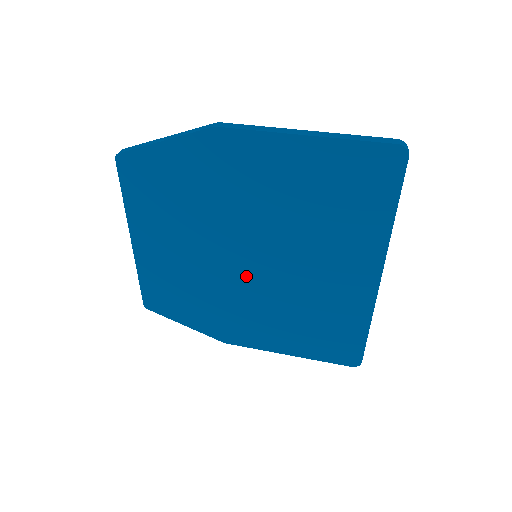
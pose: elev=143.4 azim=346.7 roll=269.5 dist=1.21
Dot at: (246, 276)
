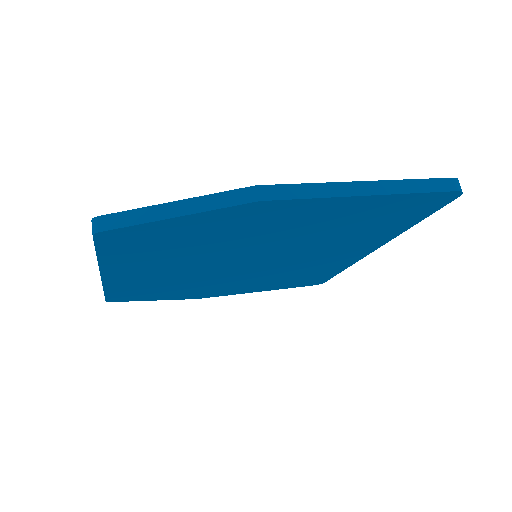
Dot at: (241, 270)
